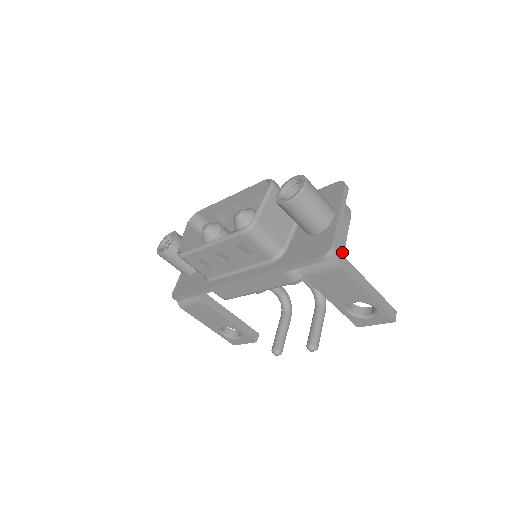
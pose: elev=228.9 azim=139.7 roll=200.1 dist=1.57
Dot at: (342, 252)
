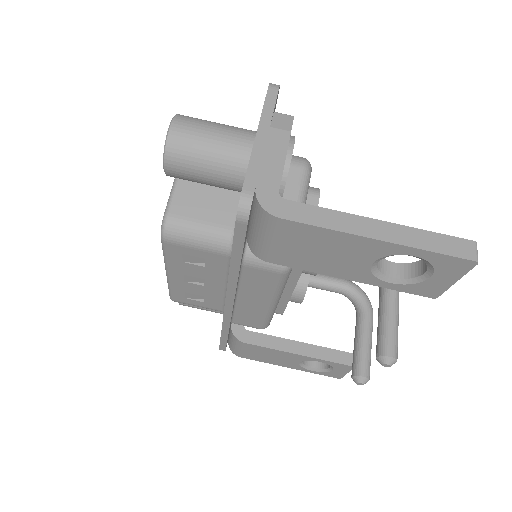
Dot at: (273, 193)
